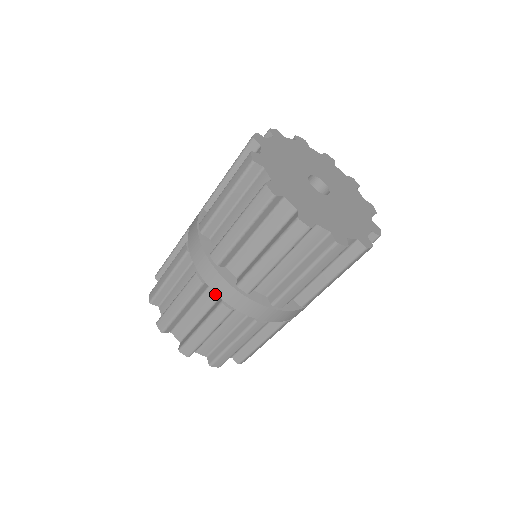
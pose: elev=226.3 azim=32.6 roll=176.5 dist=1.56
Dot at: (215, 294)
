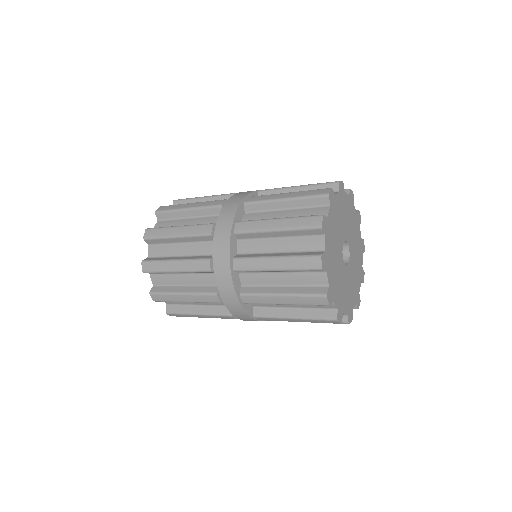
Dot at: (213, 281)
